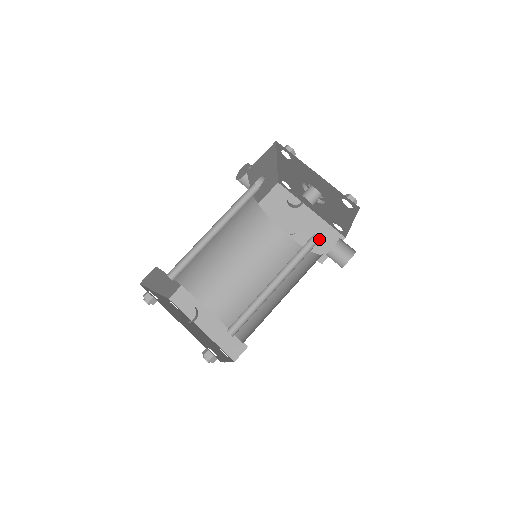
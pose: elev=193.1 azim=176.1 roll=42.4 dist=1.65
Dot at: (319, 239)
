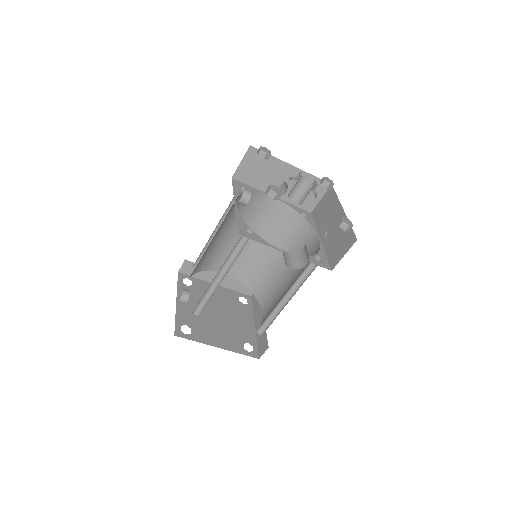
Dot at: (251, 235)
